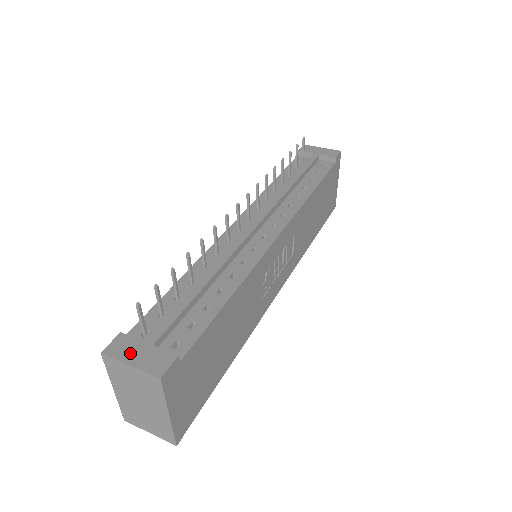
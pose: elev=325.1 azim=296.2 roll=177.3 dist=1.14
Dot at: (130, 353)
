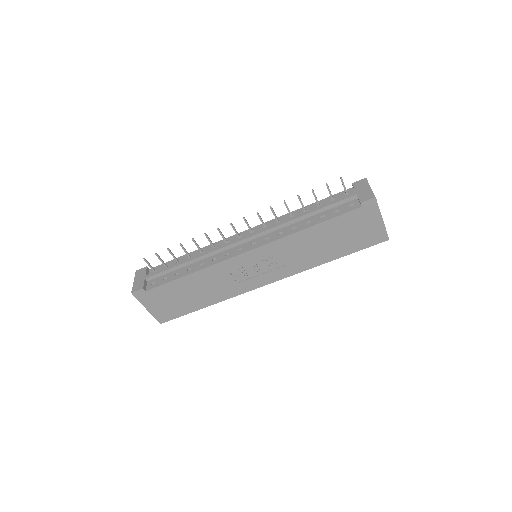
Dot at: (139, 277)
